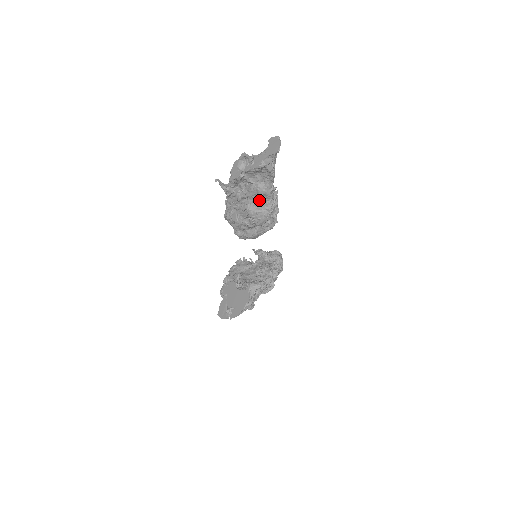
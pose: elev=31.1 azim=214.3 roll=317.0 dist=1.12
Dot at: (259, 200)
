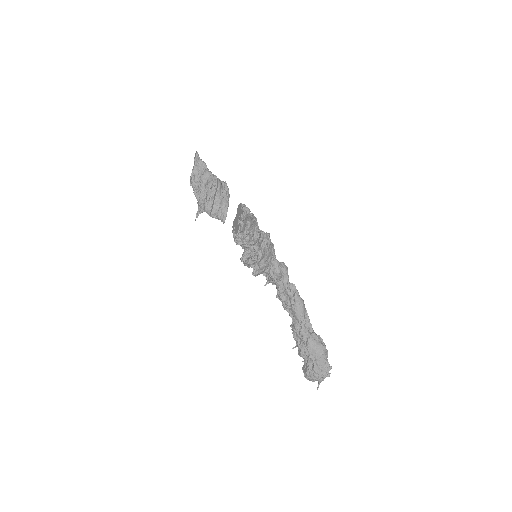
Dot at: (209, 178)
